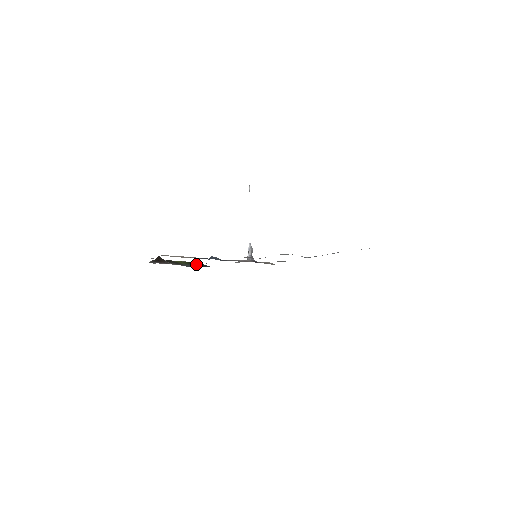
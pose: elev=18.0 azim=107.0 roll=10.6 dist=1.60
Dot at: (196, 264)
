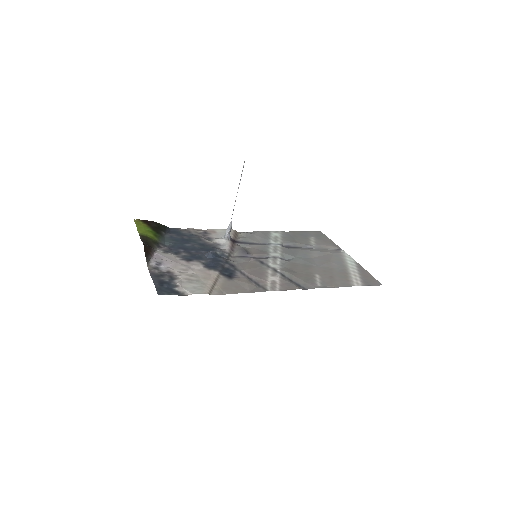
Dot at: (162, 232)
